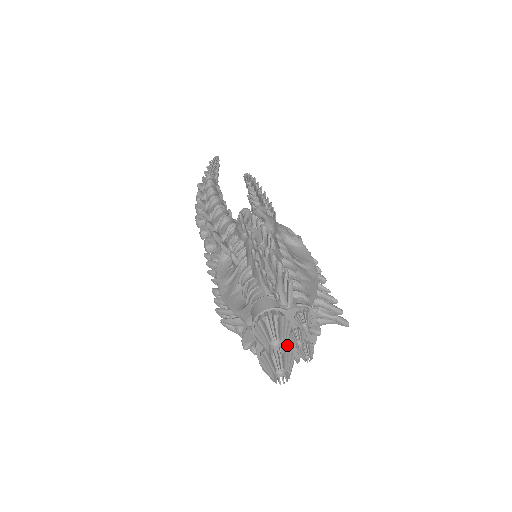
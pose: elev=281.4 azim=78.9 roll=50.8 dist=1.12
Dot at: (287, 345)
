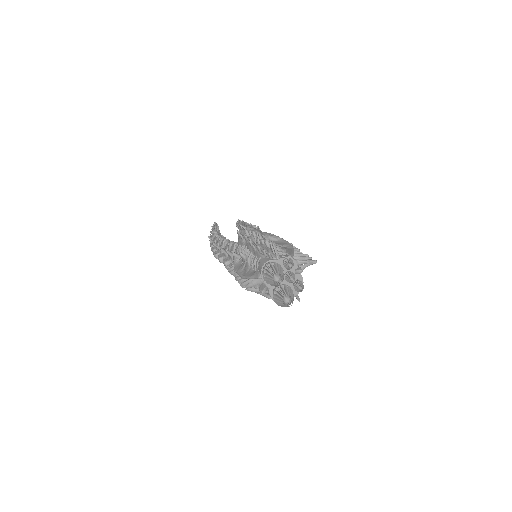
Dot at: occluded
